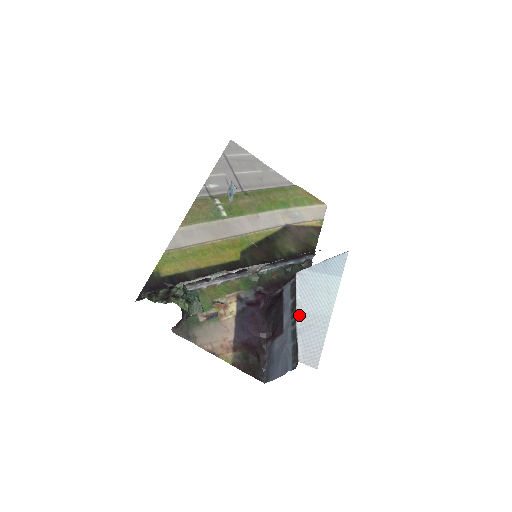
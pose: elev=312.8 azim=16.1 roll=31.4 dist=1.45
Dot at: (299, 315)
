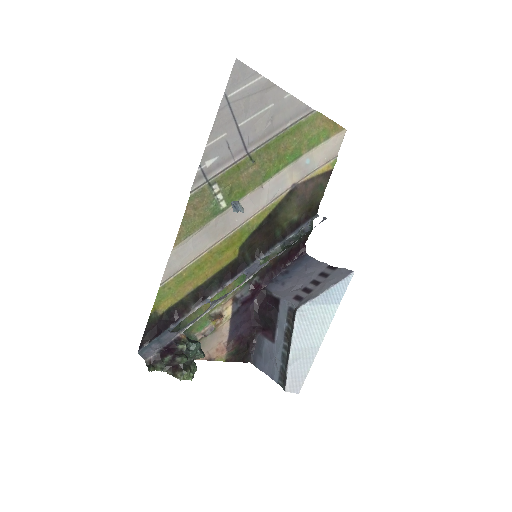
Dot at: (292, 352)
